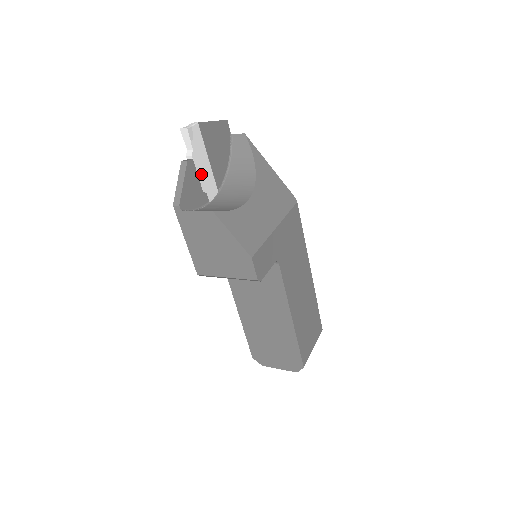
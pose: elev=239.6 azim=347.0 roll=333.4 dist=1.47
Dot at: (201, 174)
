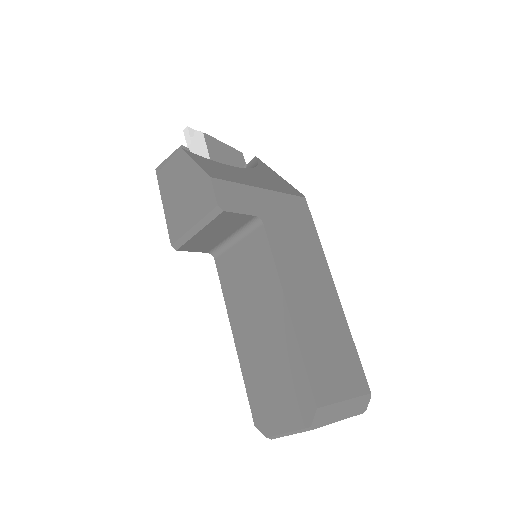
Dot at: occluded
